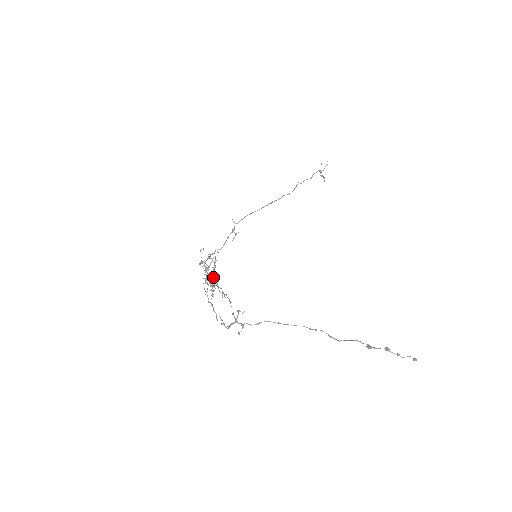
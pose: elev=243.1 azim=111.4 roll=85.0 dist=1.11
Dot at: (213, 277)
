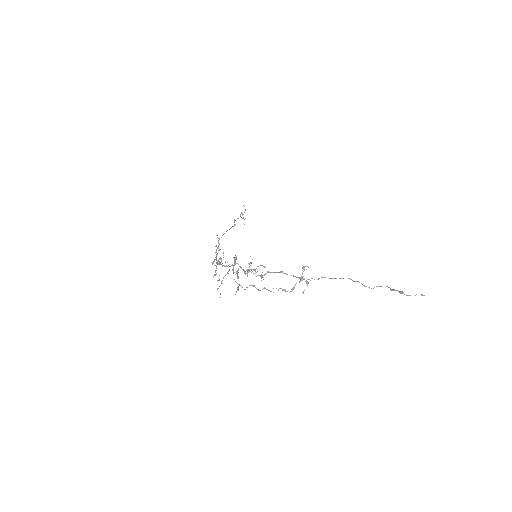
Dot at: (237, 270)
